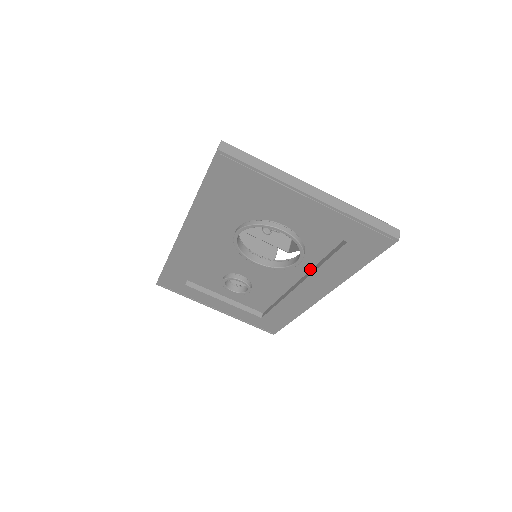
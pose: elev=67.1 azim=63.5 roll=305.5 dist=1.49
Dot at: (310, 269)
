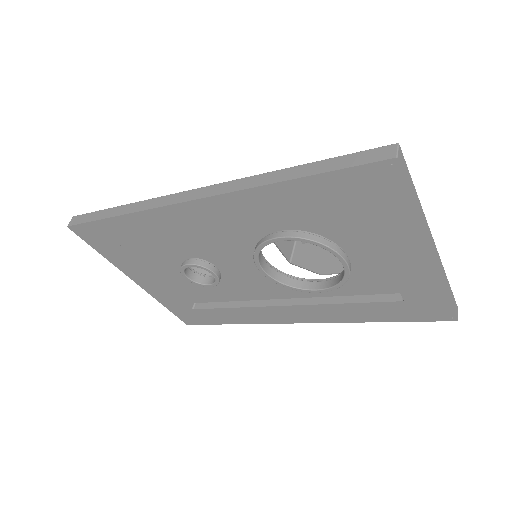
Dot at: (315, 296)
